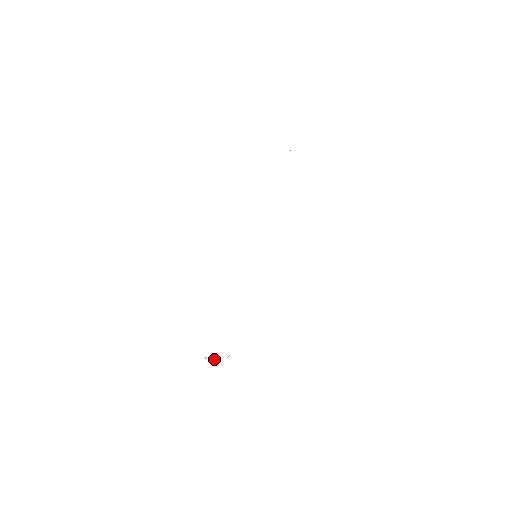
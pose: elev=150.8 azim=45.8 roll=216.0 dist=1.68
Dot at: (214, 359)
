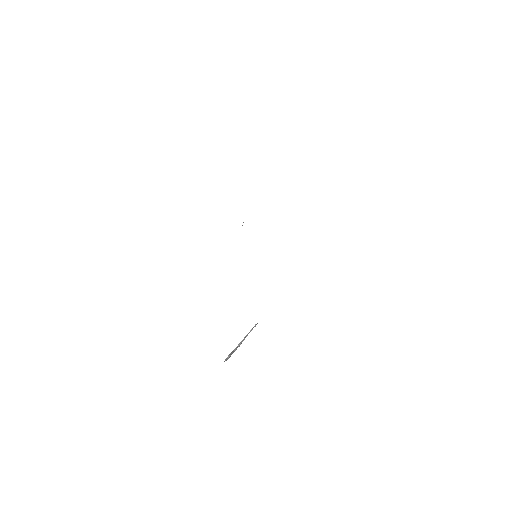
Dot at: (238, 345)
